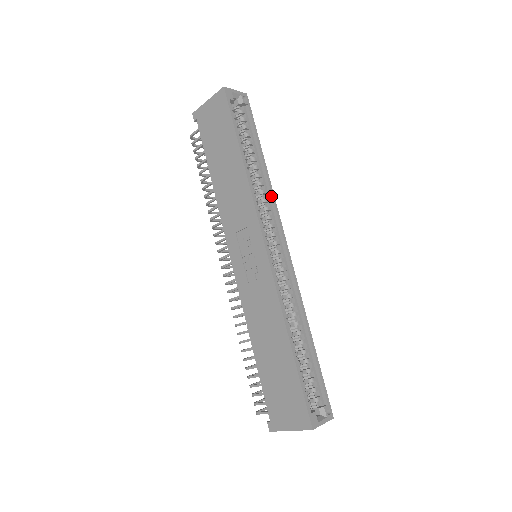
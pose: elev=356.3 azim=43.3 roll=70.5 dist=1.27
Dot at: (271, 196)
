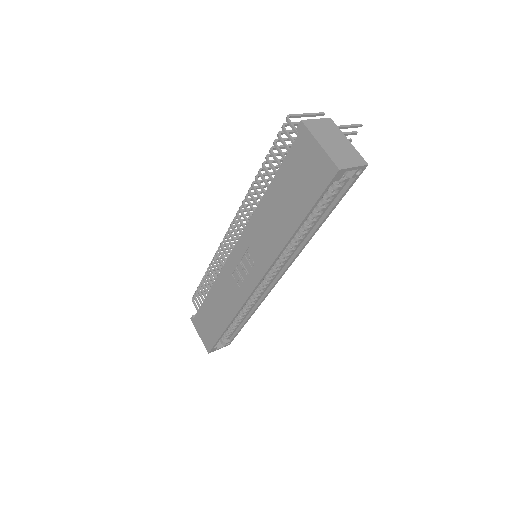
Dot at: (299, 250)
